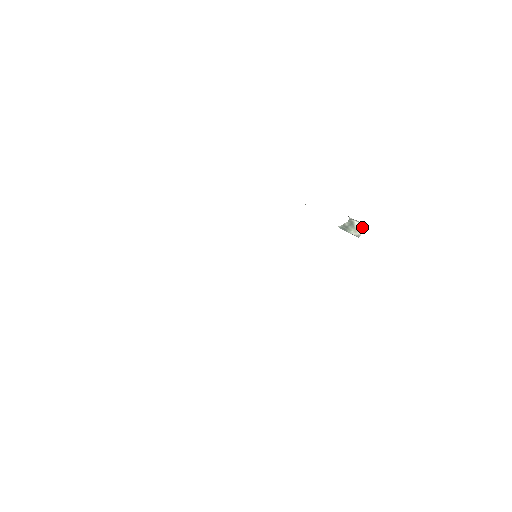
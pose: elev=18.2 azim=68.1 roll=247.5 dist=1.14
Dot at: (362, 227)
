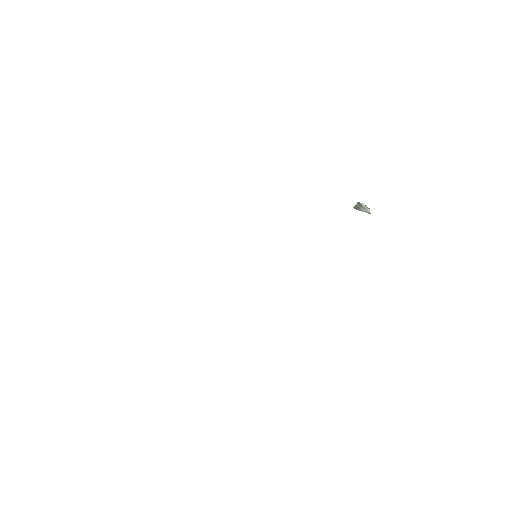
Dot at: (367, 207)
